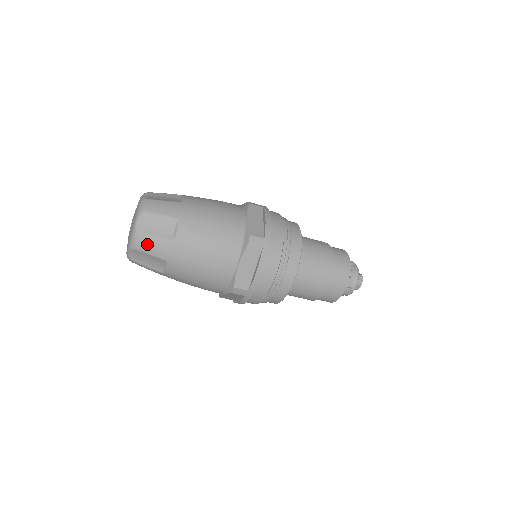
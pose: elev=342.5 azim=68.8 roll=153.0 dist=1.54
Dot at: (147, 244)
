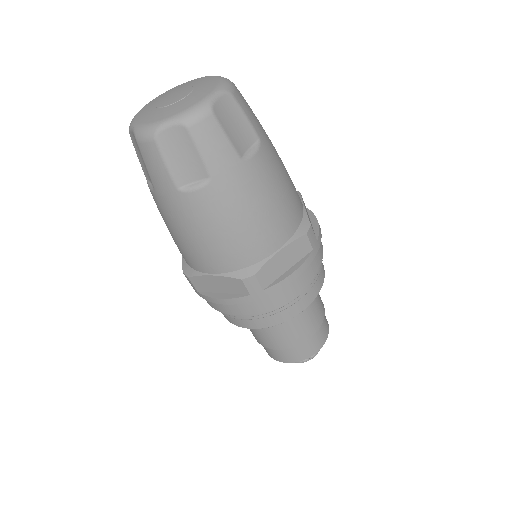
Dot at: (210, 134)
